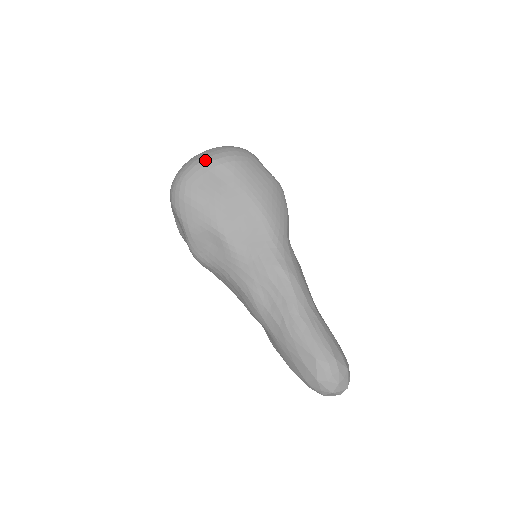
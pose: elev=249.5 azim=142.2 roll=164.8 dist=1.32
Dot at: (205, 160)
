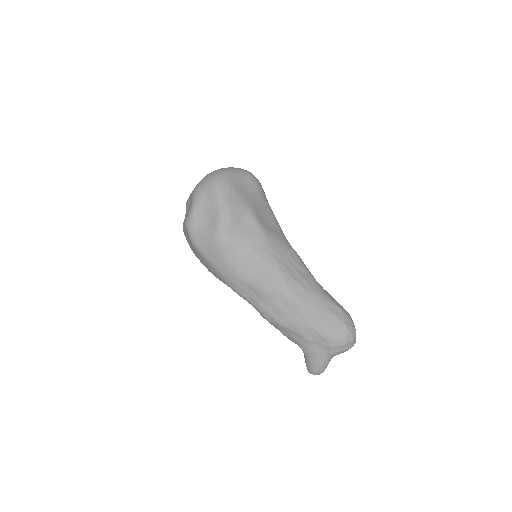
Dot at: (242, 169)
